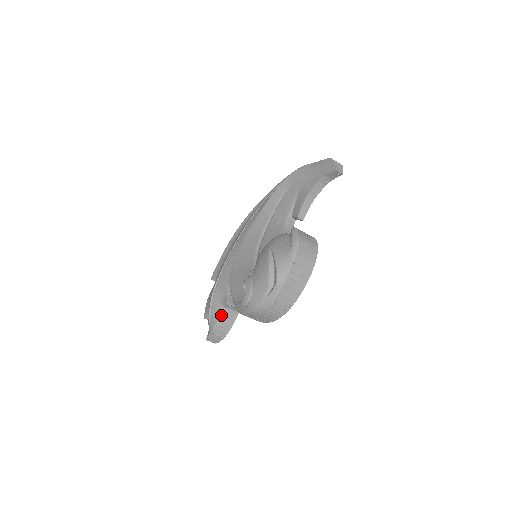
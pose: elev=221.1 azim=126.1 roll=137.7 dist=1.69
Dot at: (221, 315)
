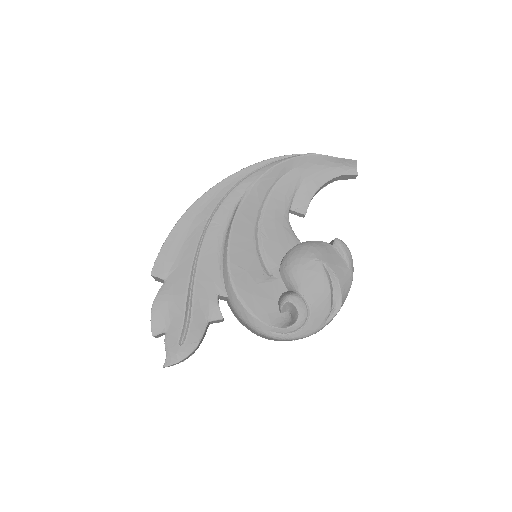
Dot at: occluded
